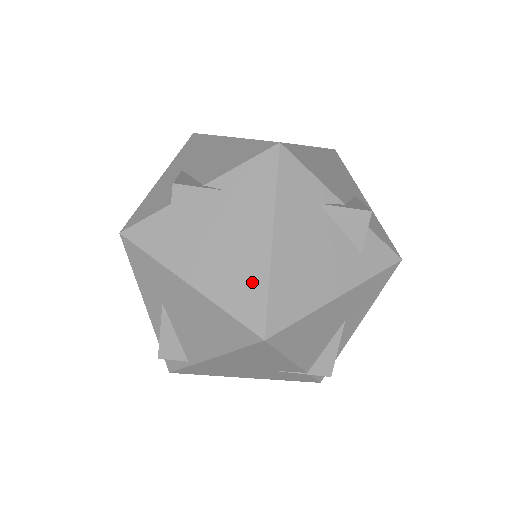
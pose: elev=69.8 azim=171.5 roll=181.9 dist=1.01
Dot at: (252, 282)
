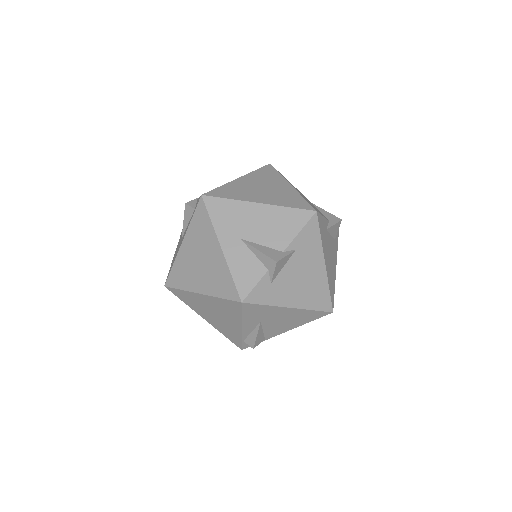
Dot at: (321, 290)
